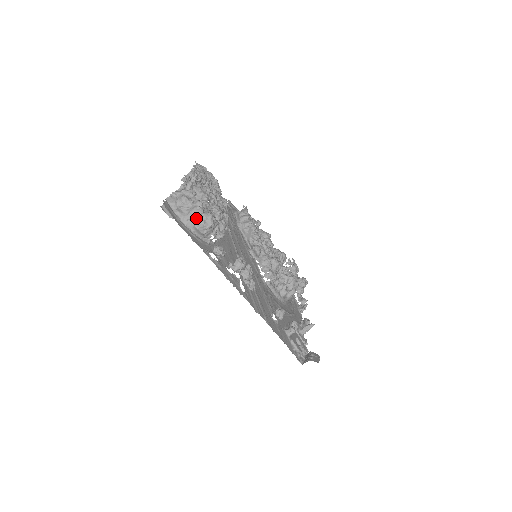
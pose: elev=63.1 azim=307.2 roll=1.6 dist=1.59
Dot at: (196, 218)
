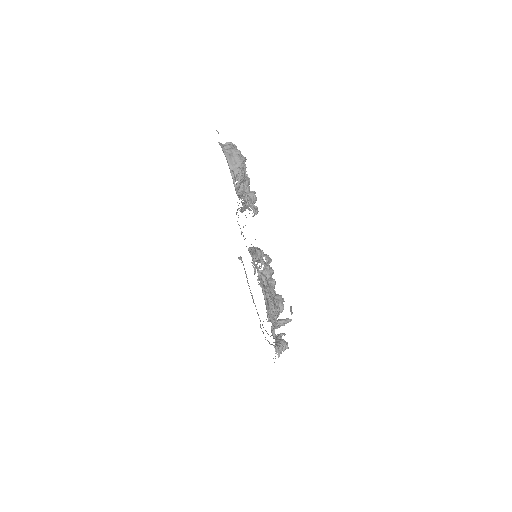
Dot at: (234, 153)
